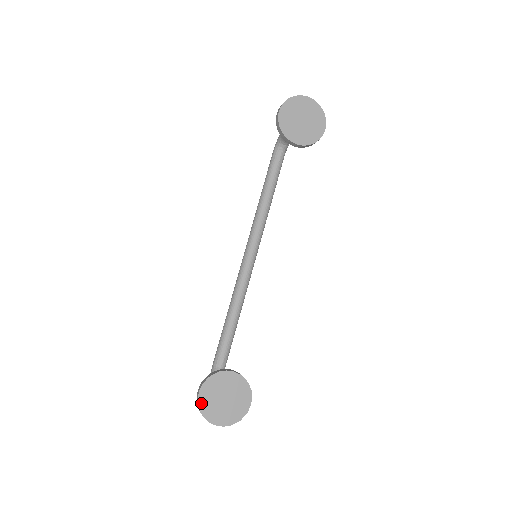
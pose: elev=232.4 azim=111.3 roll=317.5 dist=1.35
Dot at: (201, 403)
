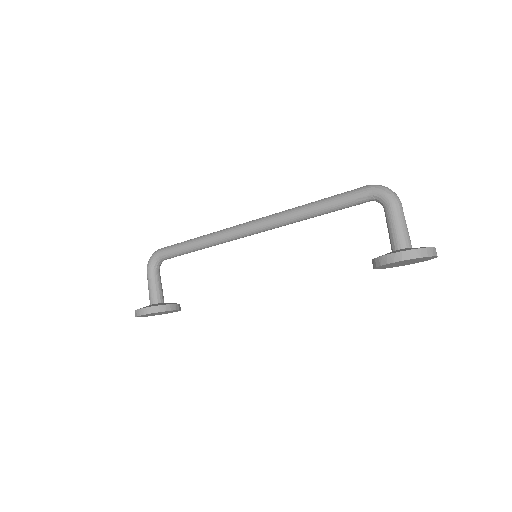
Dot at: occluded
